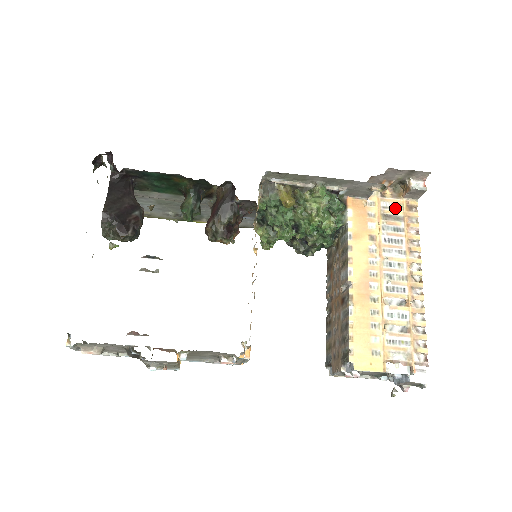
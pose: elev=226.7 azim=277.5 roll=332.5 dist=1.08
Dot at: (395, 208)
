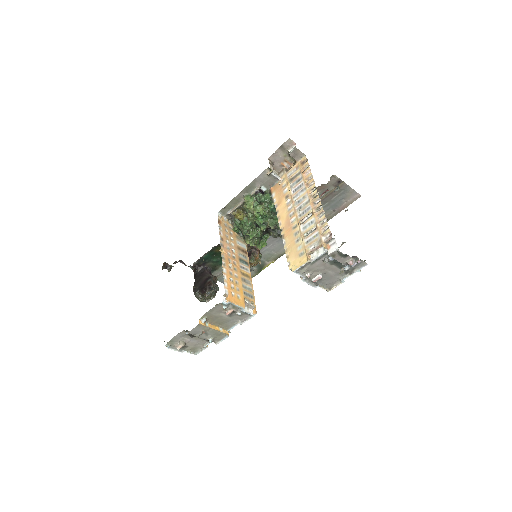
Dot at: (295, 171)
